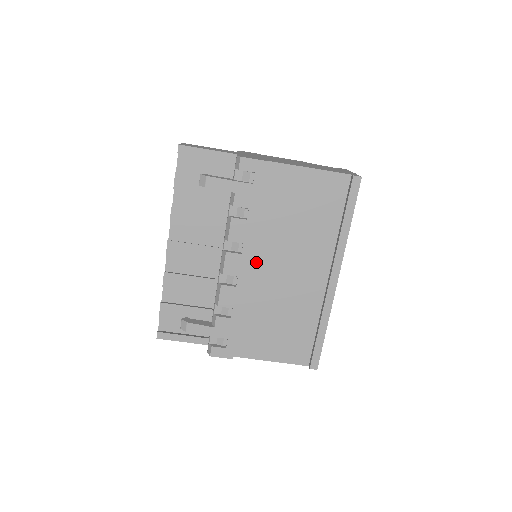
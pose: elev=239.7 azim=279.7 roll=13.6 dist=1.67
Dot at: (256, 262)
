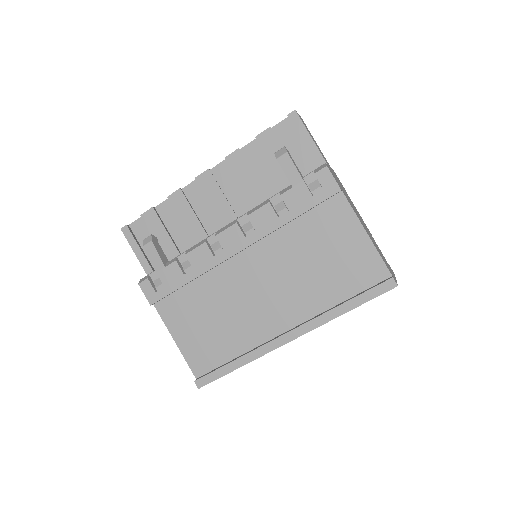
Dot at: (249, 256)
